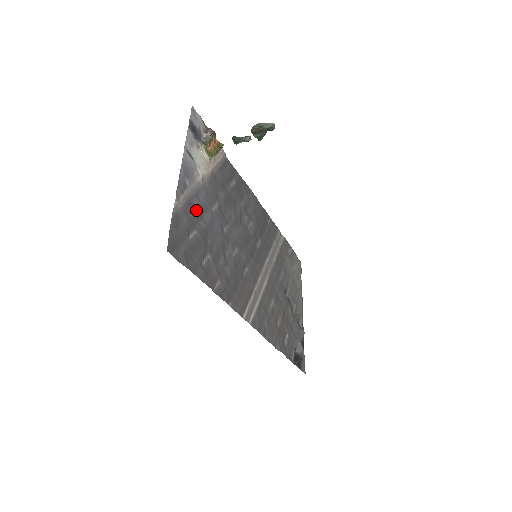
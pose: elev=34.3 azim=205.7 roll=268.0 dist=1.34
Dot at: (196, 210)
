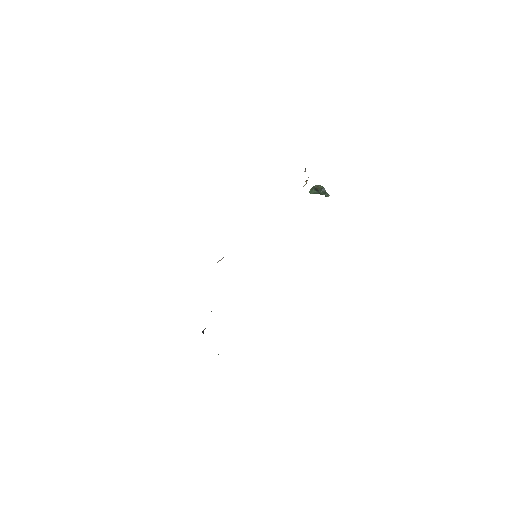
Dot at: occluded
